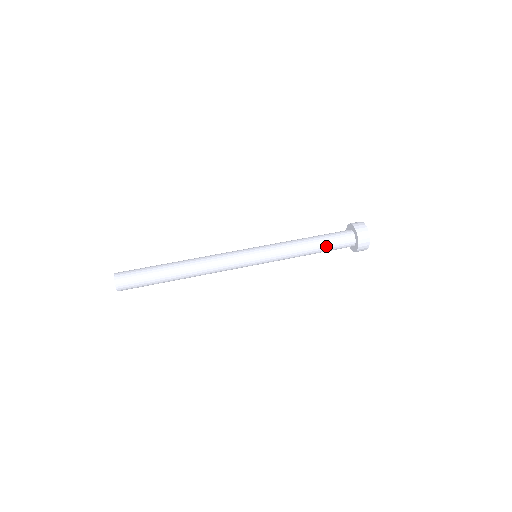
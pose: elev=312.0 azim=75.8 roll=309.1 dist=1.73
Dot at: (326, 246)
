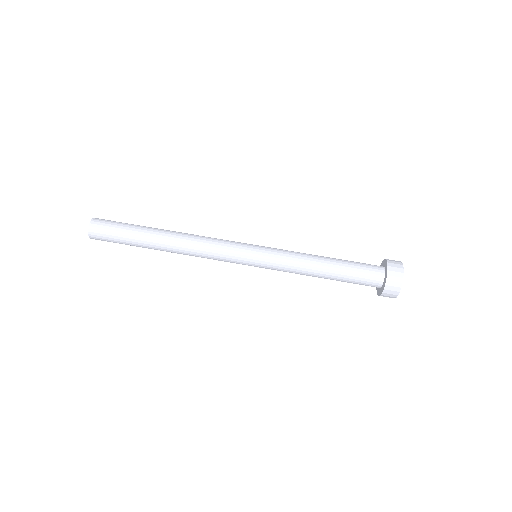
Dot at: (344, 274)
